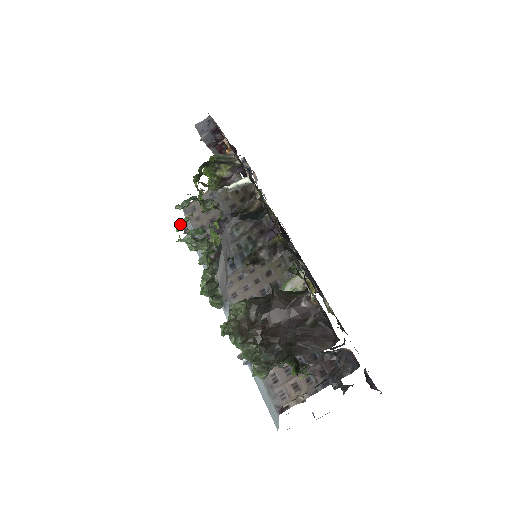
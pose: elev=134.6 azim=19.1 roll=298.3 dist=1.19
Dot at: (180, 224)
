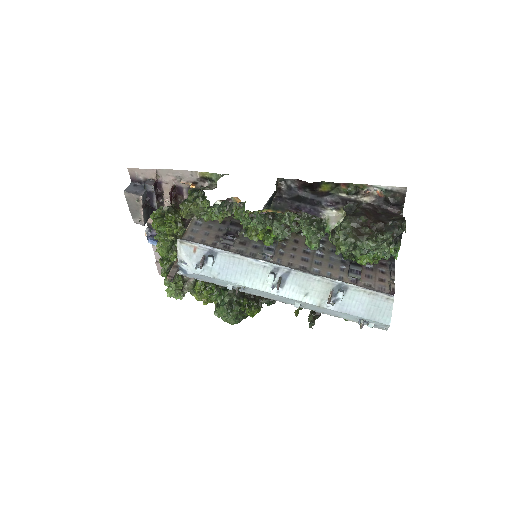
Dot at: (237, 216)
